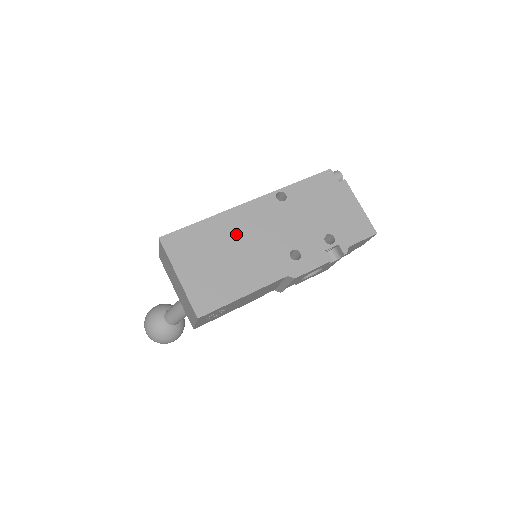
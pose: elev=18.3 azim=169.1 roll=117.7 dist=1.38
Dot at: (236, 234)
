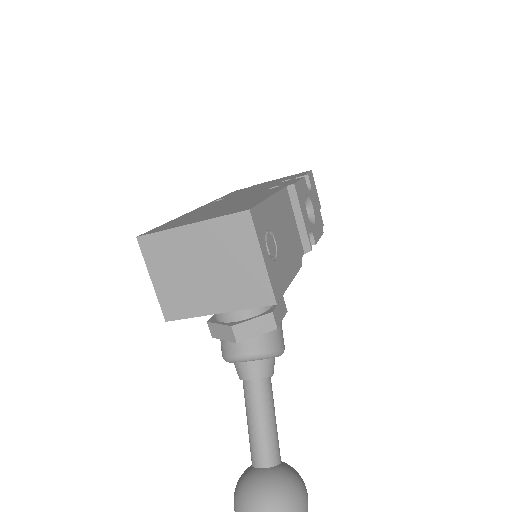
Dot at: occluded
